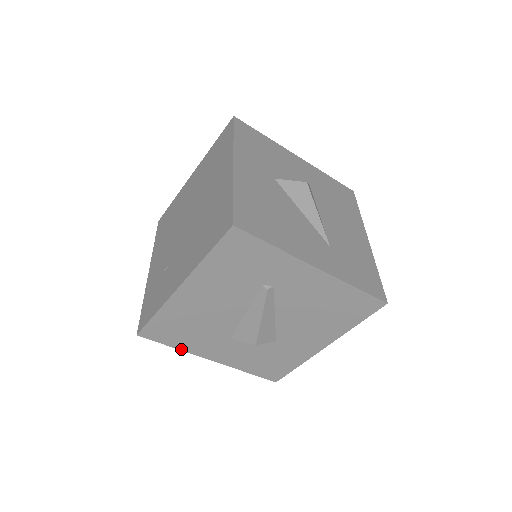
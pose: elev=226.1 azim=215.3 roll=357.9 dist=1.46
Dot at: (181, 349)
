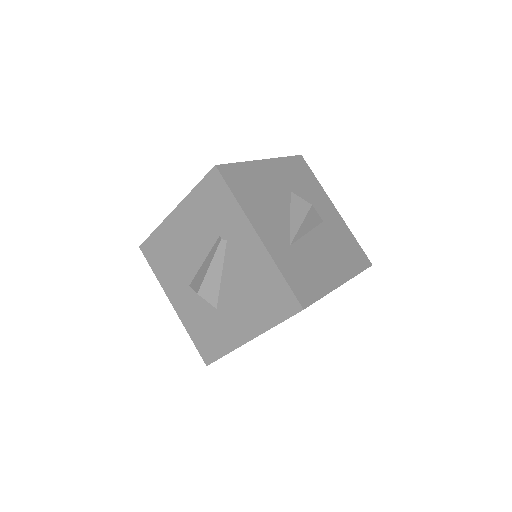
Dot at: (158, 279)
